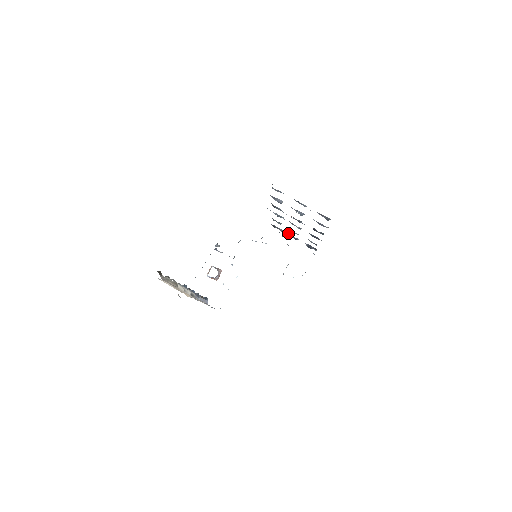
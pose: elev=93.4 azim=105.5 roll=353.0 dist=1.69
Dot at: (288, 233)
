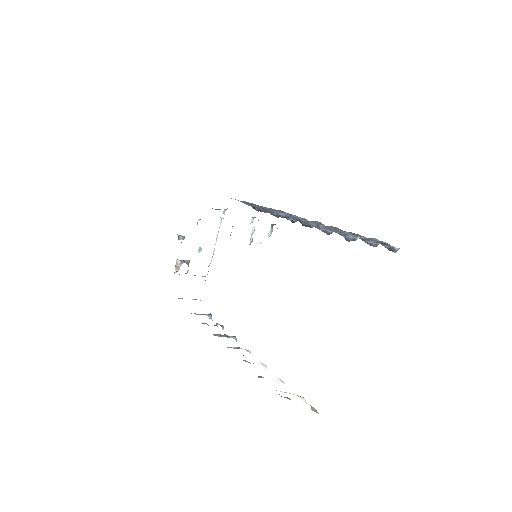
Dot at: occluded
